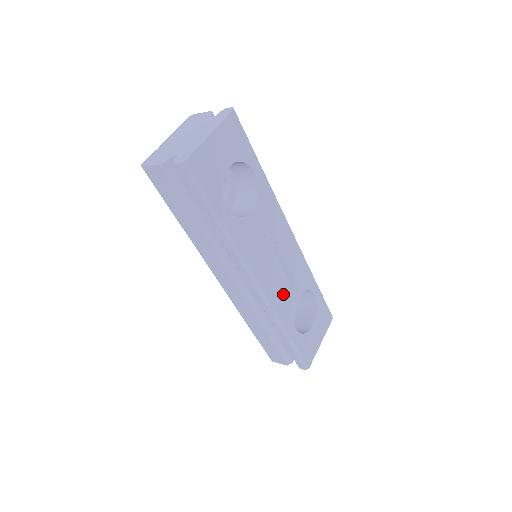
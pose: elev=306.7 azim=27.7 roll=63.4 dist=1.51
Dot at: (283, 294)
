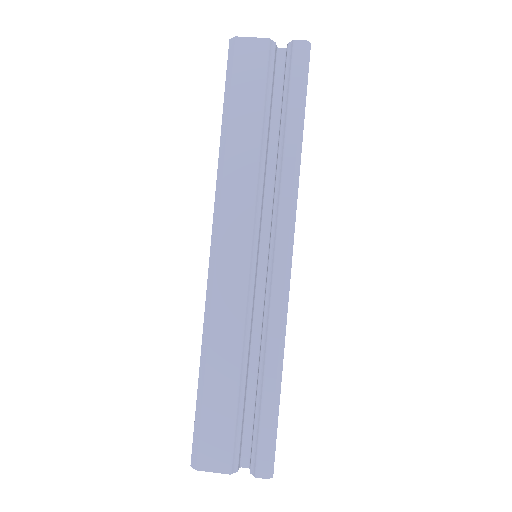
Dot at: occluded
